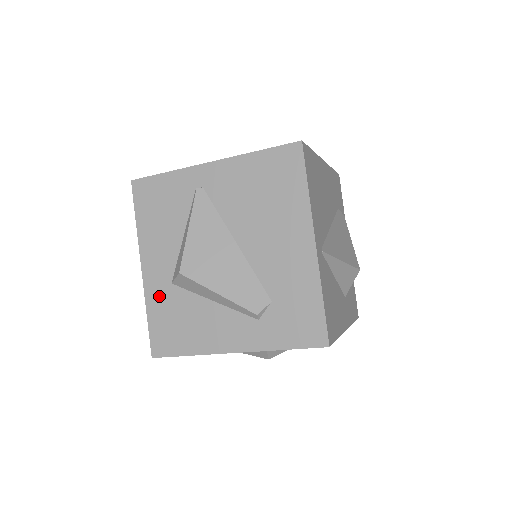
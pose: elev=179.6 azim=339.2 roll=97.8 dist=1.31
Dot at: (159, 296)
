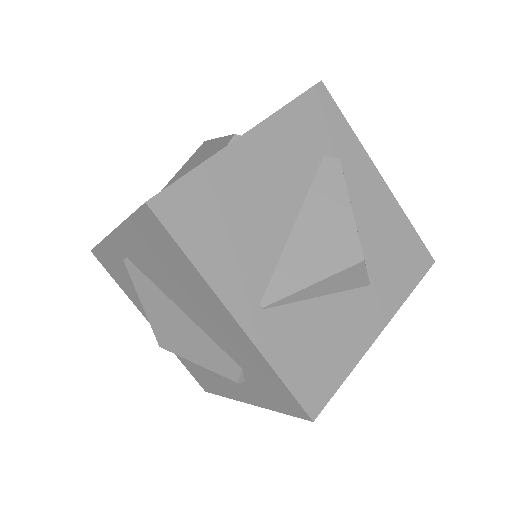
Dot at: occluded
